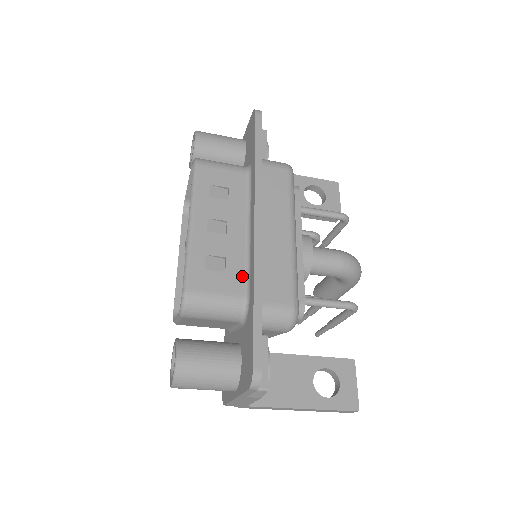
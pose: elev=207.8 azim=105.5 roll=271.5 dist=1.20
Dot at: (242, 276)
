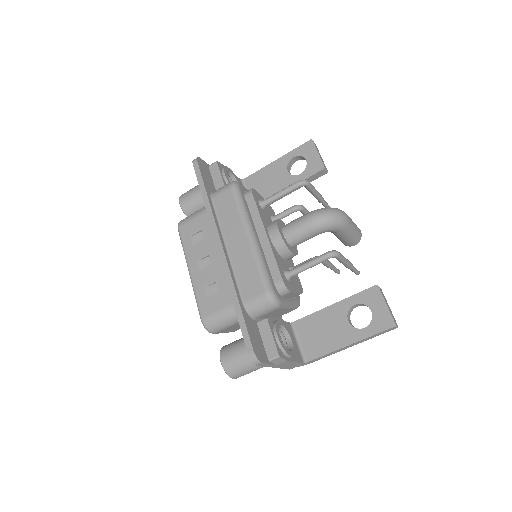
Dot at: occluded
